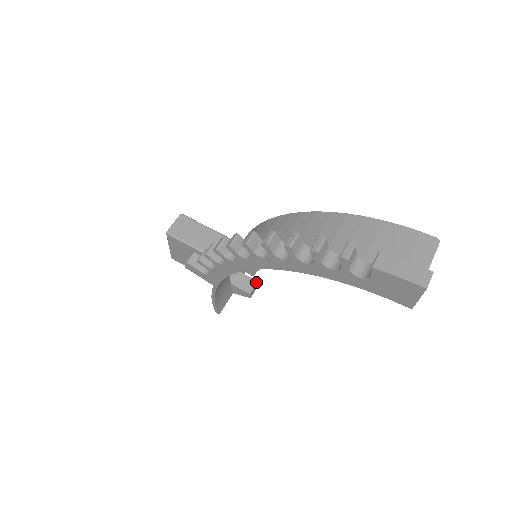
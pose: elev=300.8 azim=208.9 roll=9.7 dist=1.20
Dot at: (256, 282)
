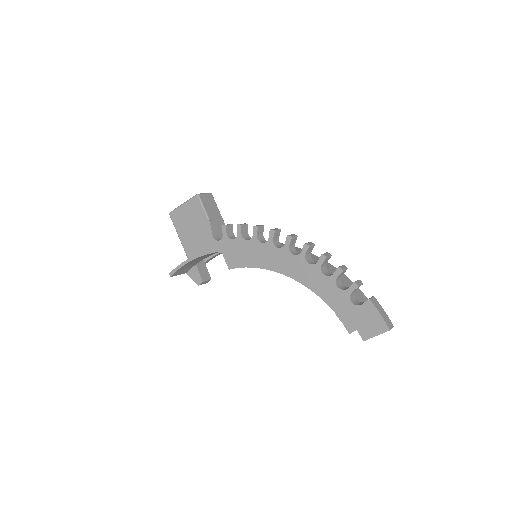
Dot at: (210, 279)
